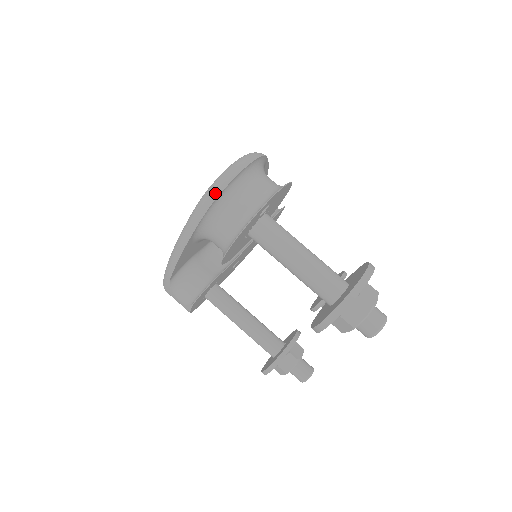
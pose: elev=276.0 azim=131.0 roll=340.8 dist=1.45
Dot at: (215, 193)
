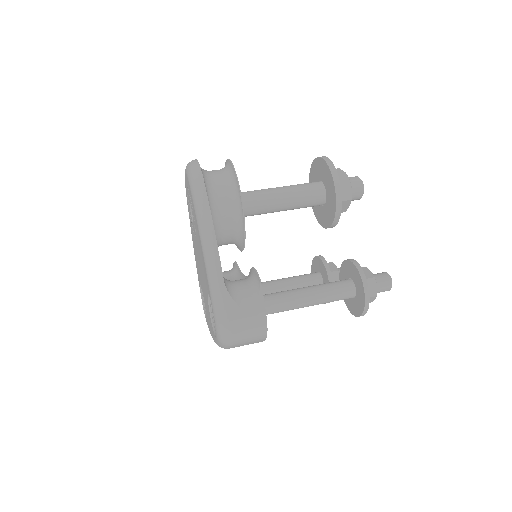
Dot at: (195, 163)
